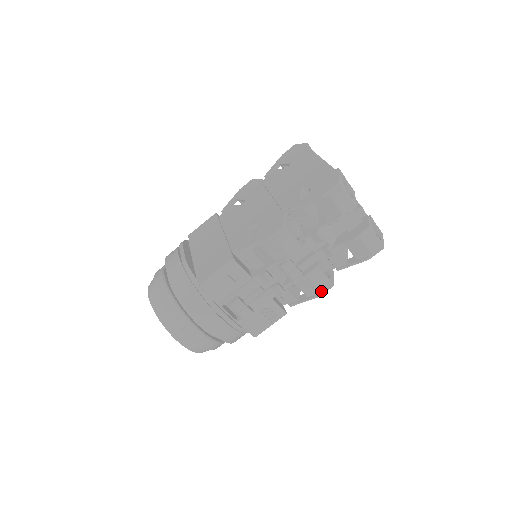
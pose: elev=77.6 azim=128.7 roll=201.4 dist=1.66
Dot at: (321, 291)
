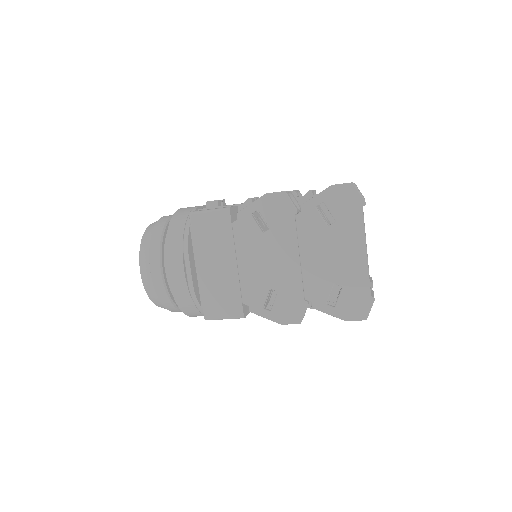
Dot at: occluded
